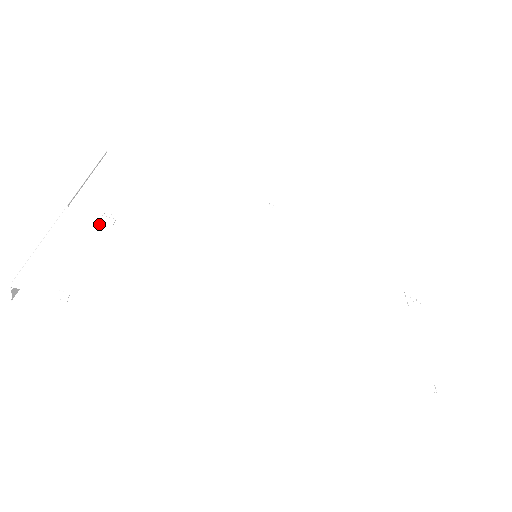
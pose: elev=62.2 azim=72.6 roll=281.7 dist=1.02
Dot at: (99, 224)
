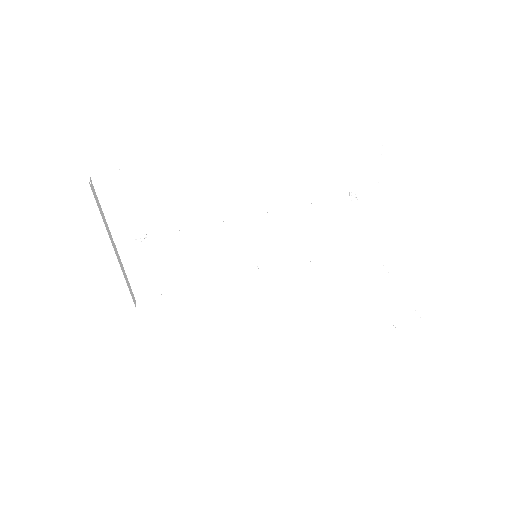
Dot at: (137, 231)
